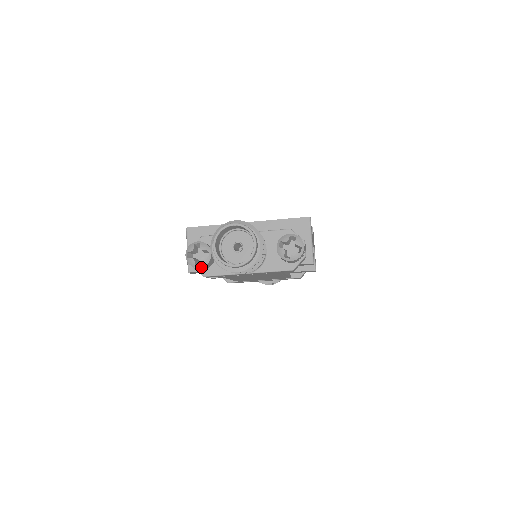
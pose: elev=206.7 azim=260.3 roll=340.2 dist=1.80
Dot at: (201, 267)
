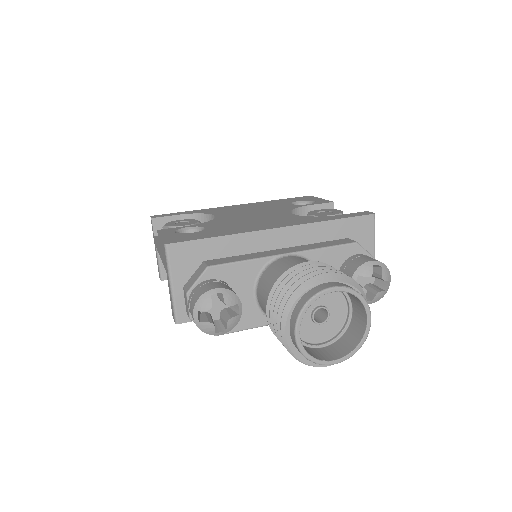
Dot at: (224, 333)
